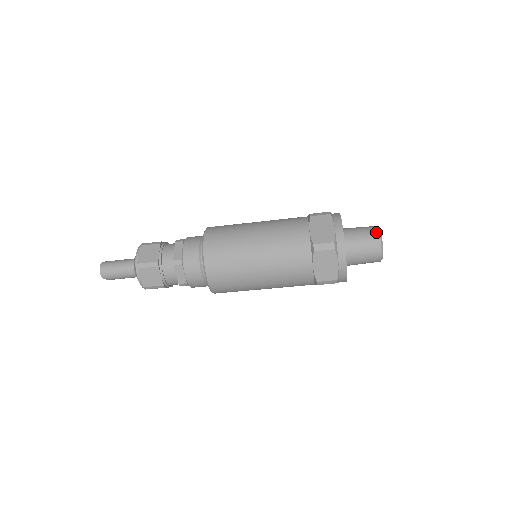
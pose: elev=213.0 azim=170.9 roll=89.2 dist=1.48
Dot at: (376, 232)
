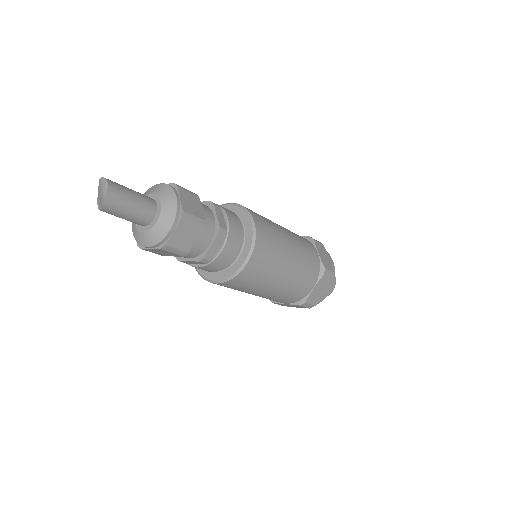
Dot at: occluded
